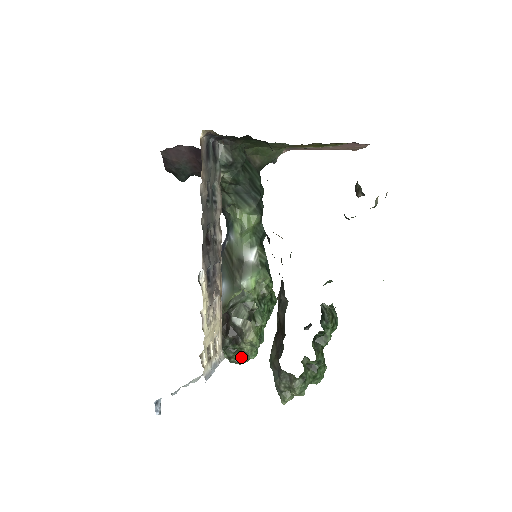
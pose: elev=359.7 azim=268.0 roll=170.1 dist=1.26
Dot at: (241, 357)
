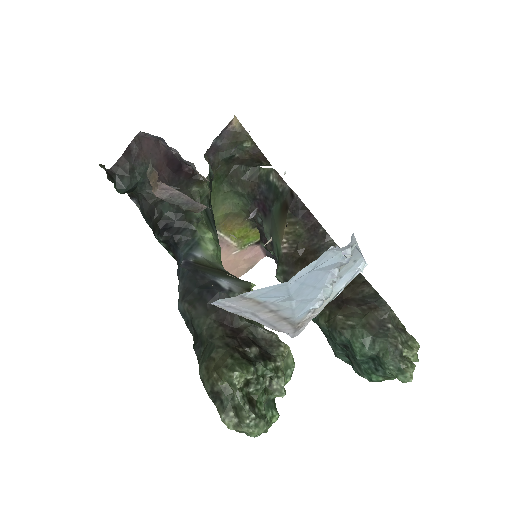
Dot at: (263, 411)
